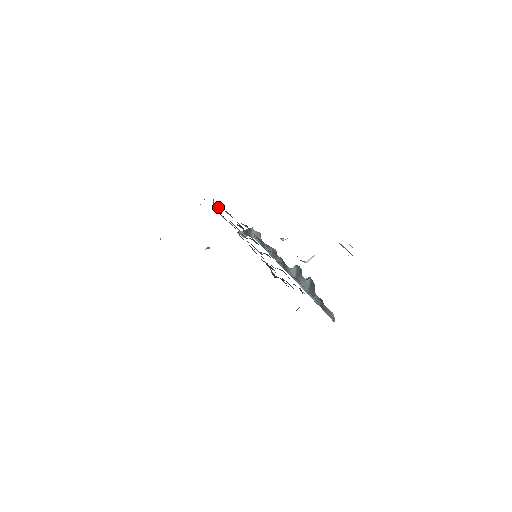
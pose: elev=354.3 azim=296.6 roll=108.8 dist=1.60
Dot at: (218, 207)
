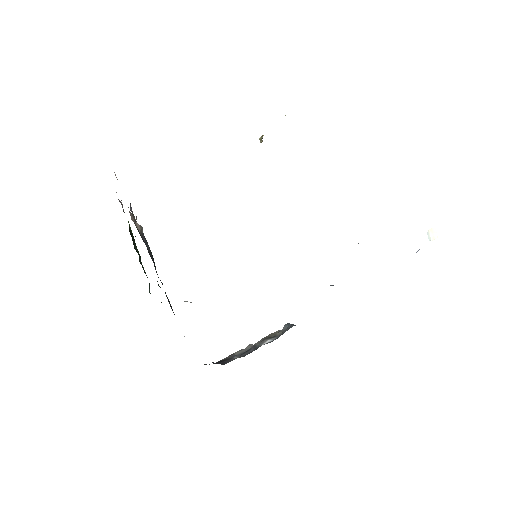
Dot at: occluded
